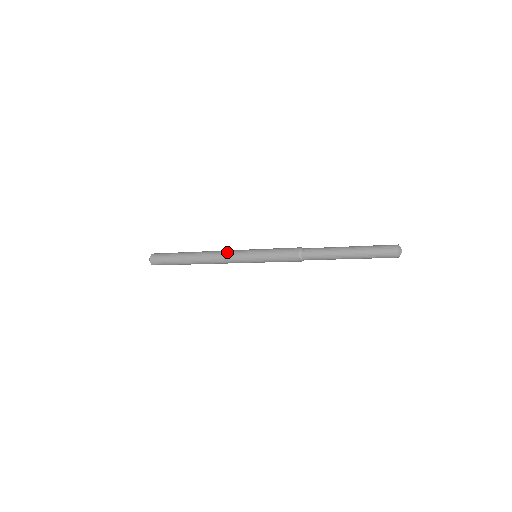
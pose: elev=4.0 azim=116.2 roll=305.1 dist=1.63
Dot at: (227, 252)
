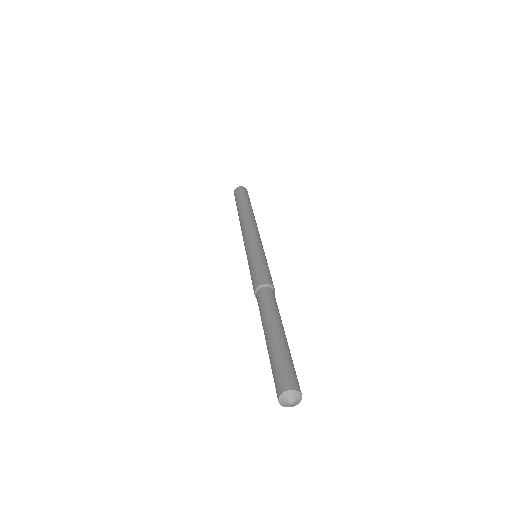
Dot at: (248, 230)
